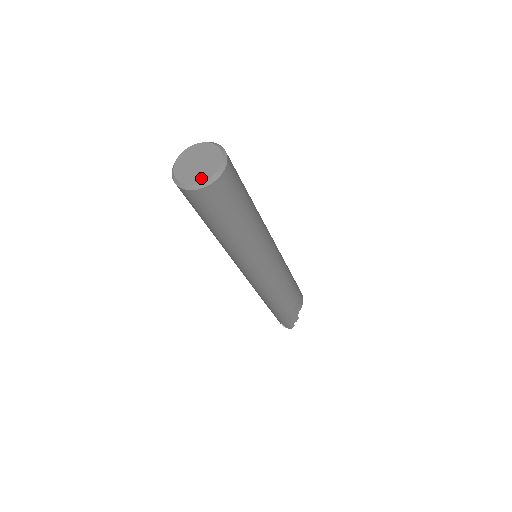
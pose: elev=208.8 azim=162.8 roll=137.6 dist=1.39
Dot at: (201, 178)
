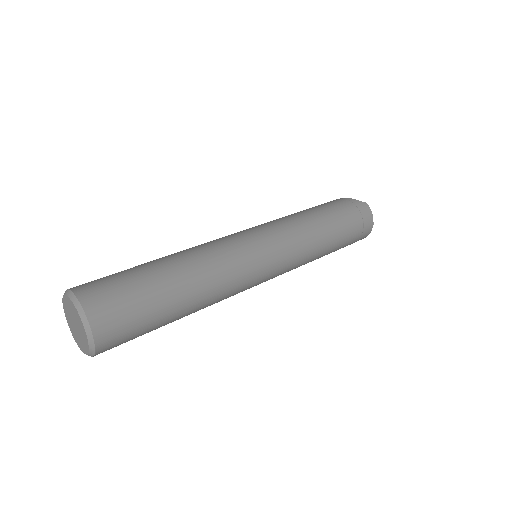
Dot at: (79, 345)
